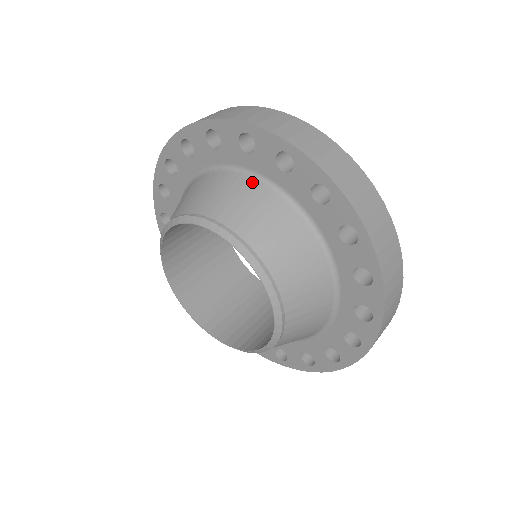
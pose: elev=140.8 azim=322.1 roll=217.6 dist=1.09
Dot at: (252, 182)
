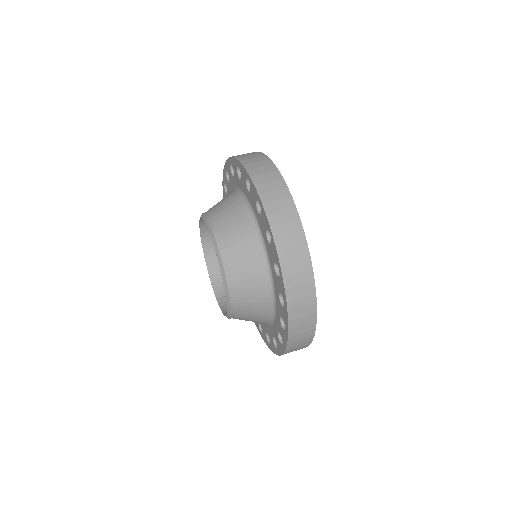
Dot at: (233, 193)
